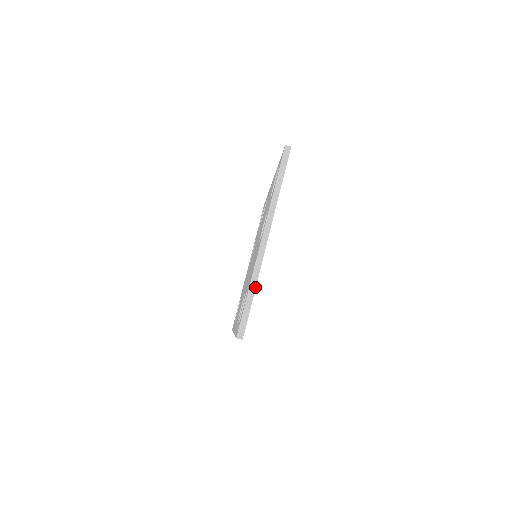
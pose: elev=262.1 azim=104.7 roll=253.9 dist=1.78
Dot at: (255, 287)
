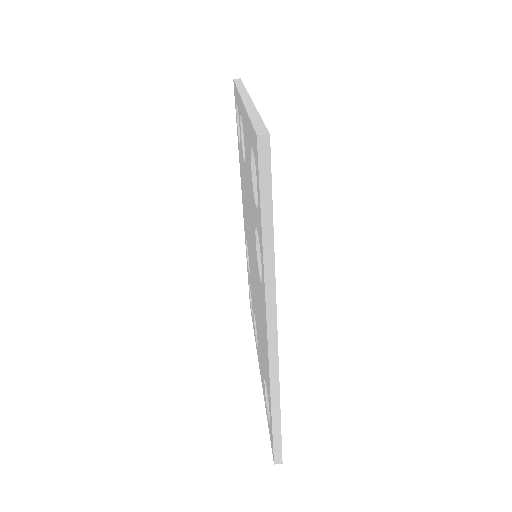
Dot at: (257, 112)
